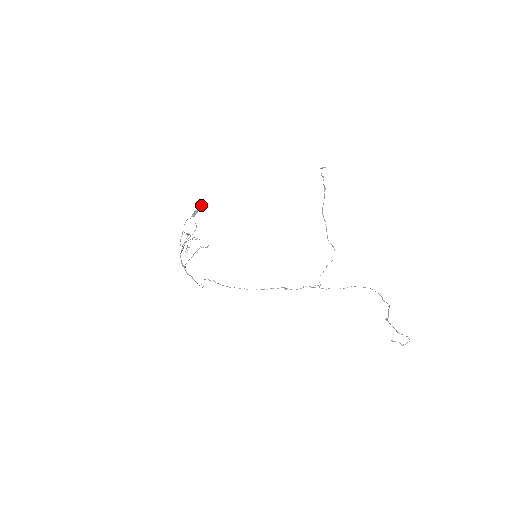
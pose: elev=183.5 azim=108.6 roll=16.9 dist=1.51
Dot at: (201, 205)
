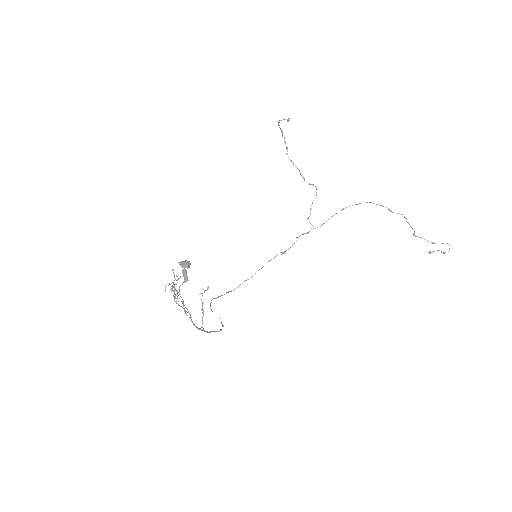
Dot at: (189, 264)
